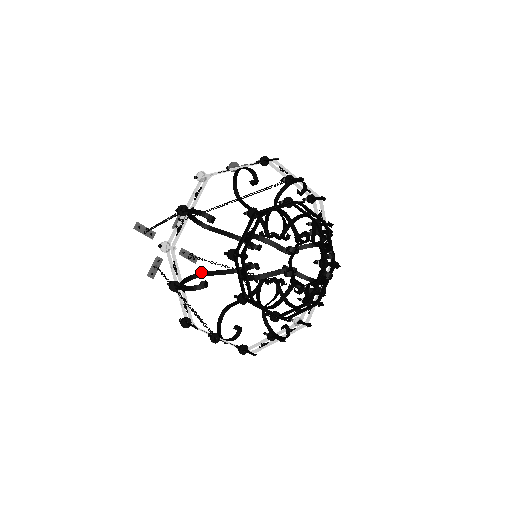
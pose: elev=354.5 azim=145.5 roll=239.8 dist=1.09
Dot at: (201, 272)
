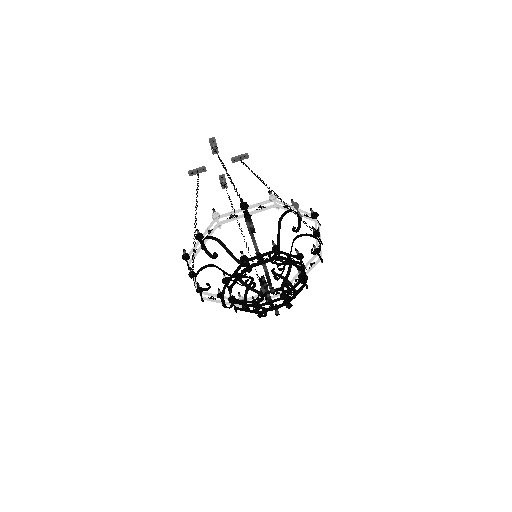
Dot at: (220, 240)
